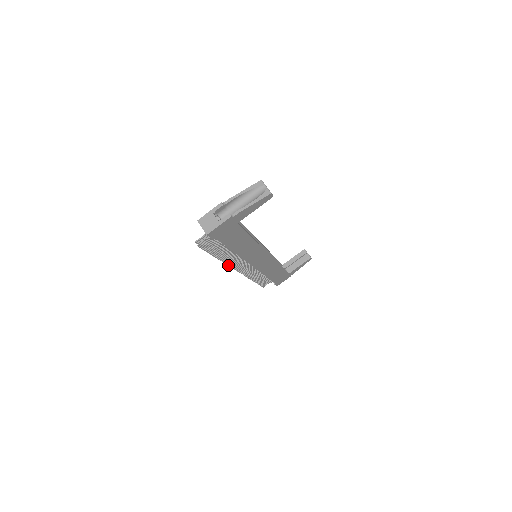
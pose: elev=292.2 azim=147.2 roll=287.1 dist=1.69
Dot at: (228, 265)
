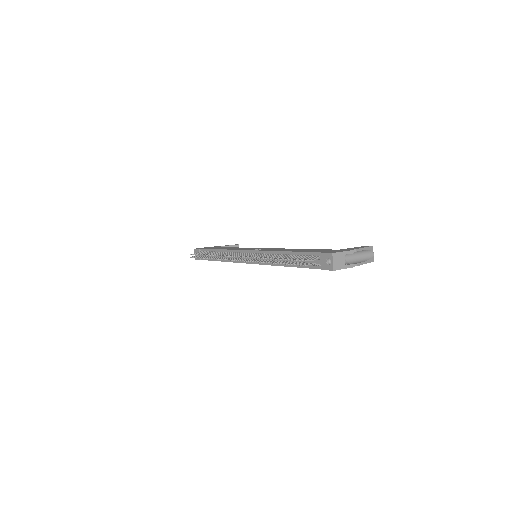
Dot at: (253, 261)
